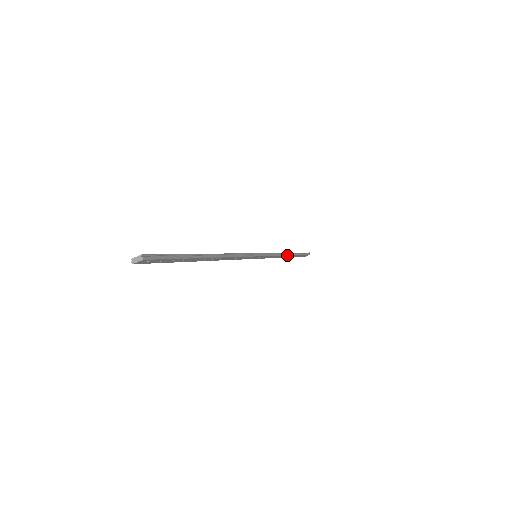
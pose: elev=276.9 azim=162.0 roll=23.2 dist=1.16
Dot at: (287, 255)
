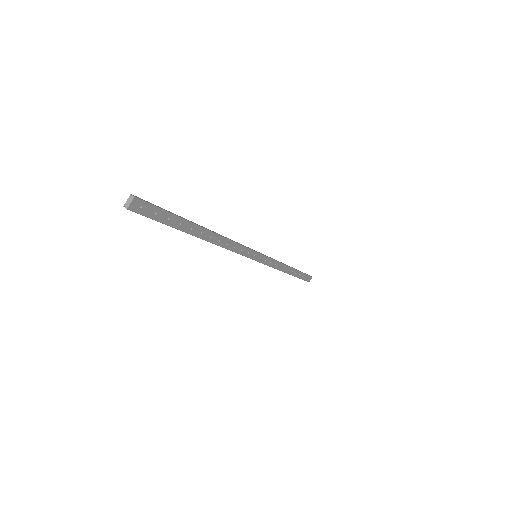
Dot at: (288, 266)
